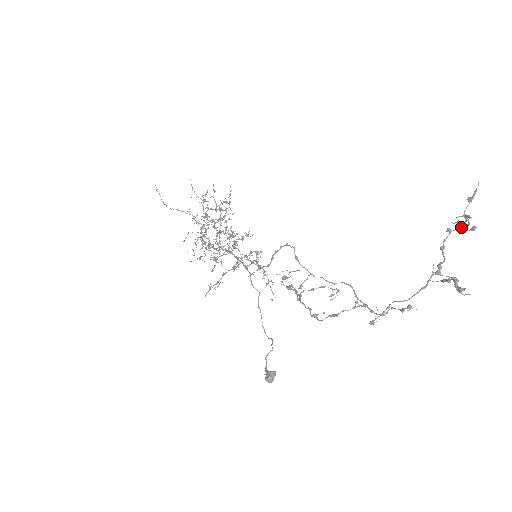
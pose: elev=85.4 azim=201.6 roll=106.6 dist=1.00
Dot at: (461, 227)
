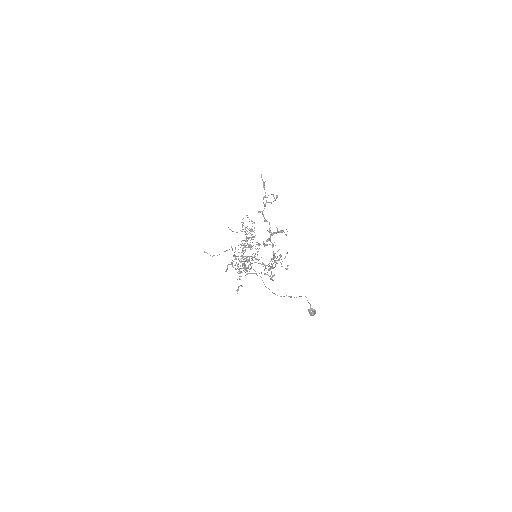
Dot at: (264, 205)
